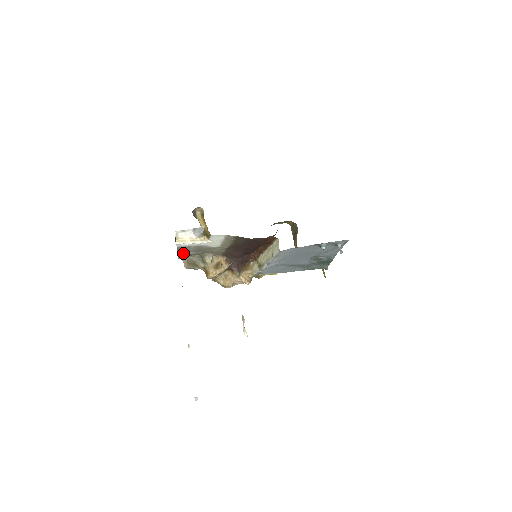
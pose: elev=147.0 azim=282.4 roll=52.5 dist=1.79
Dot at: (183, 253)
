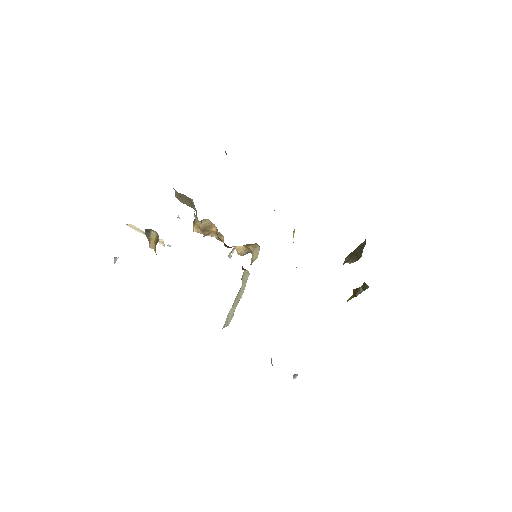
Dot at: occluded
